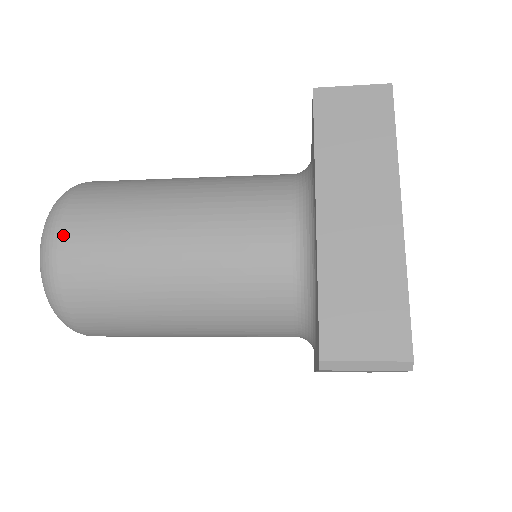
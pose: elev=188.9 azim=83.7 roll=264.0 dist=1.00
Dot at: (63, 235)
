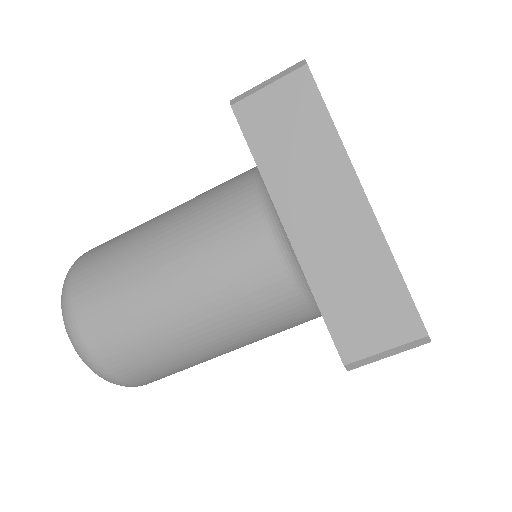
Dot at: occluded
